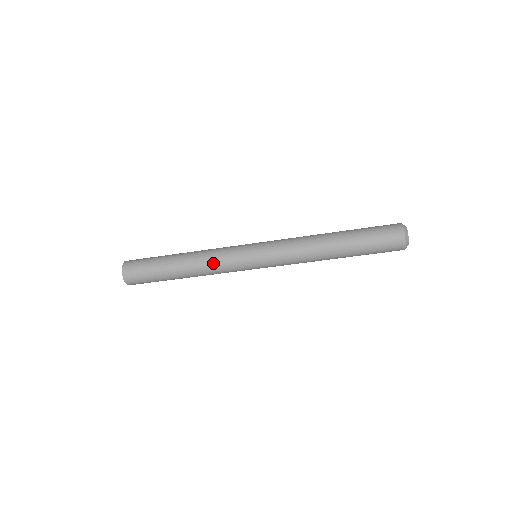
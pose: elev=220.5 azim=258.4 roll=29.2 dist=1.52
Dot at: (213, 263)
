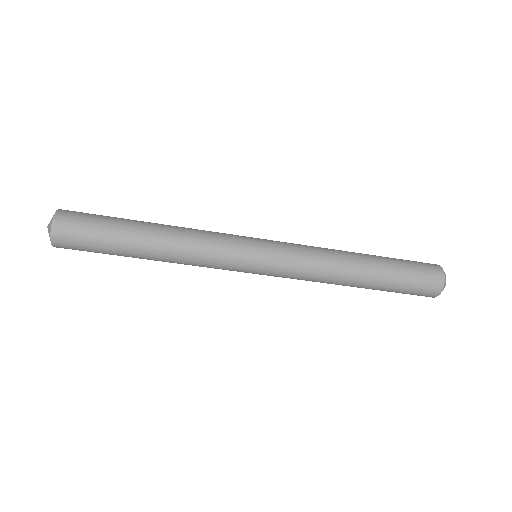
Dot at: (201, 239)
